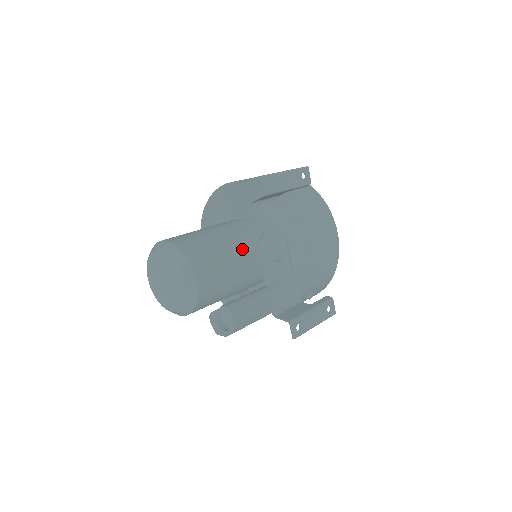
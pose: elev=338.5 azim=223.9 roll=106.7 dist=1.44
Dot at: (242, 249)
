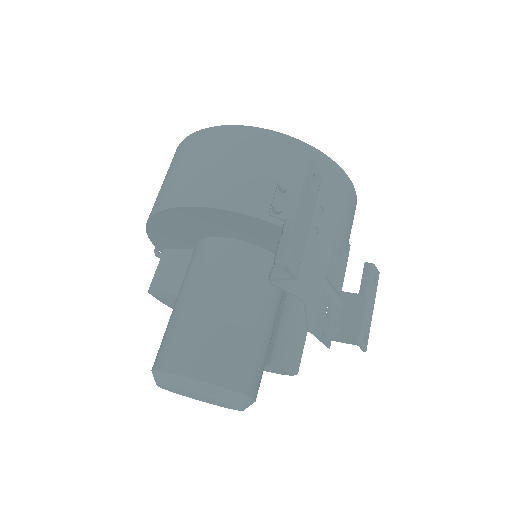
Dot at: (263, 300)
